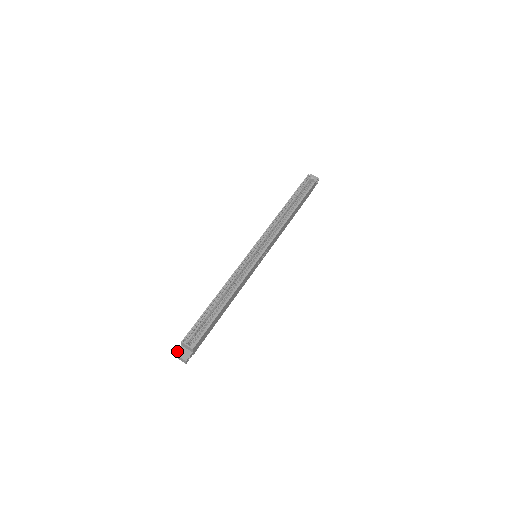
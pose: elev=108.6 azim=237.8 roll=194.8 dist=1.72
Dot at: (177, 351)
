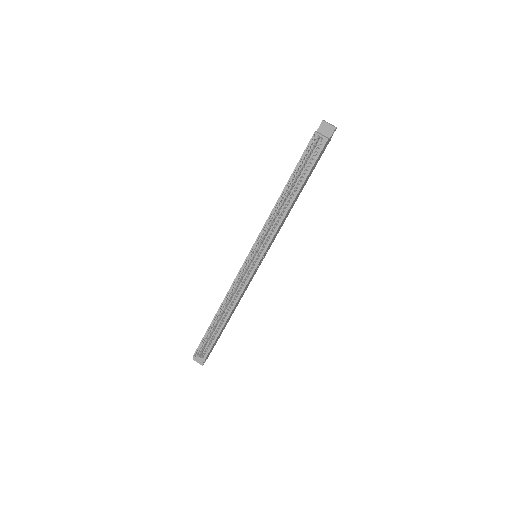
Dot at: occluded
